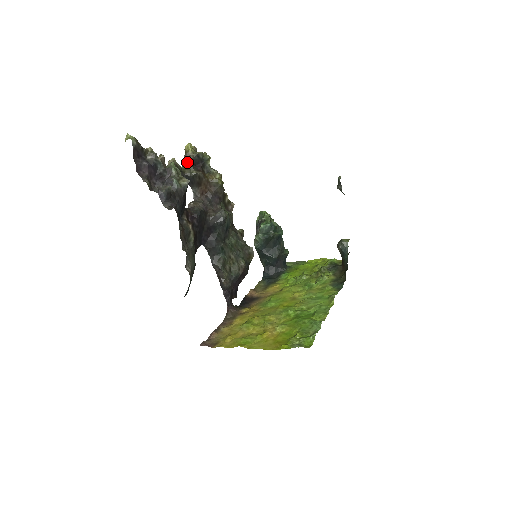
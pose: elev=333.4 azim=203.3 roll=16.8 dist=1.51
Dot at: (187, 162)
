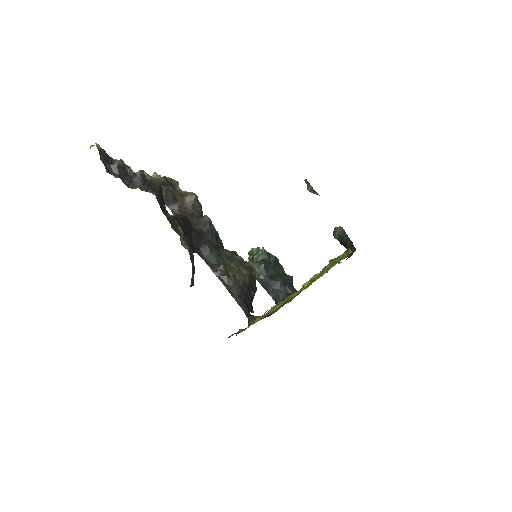
Dot at: occluded
